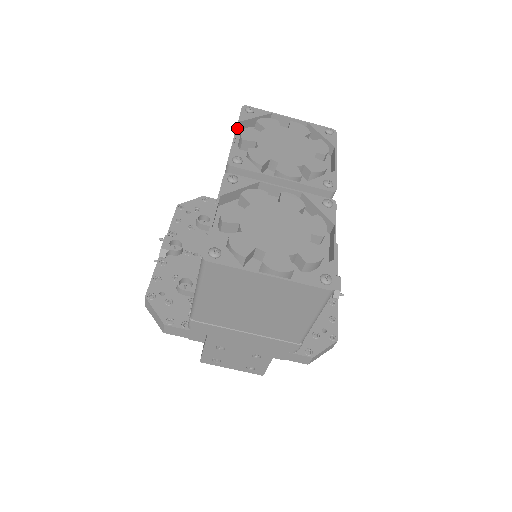
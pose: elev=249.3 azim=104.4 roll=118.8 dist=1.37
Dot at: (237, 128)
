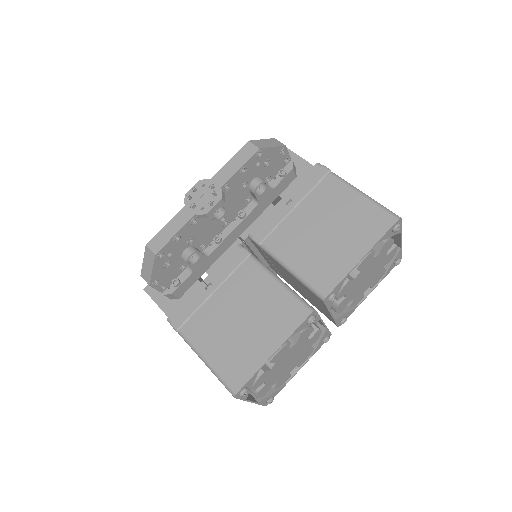
Dot at: (368, 253)
